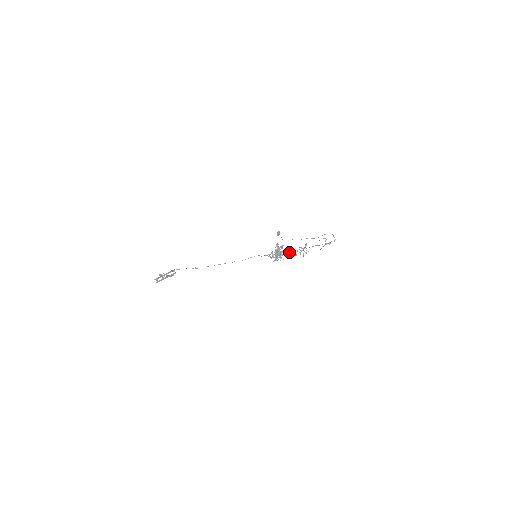
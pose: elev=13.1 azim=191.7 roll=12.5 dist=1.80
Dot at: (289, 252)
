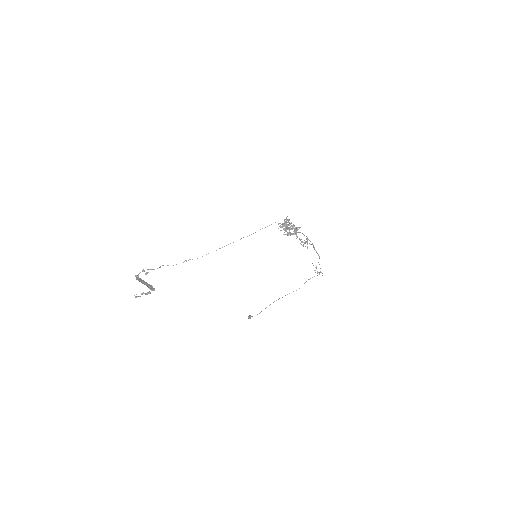
Dot at: (296, 233)
